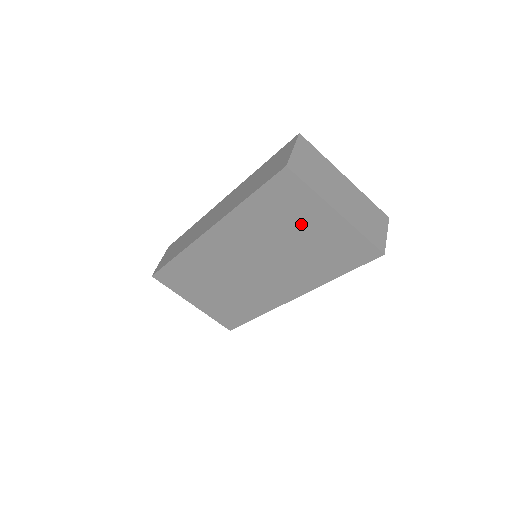
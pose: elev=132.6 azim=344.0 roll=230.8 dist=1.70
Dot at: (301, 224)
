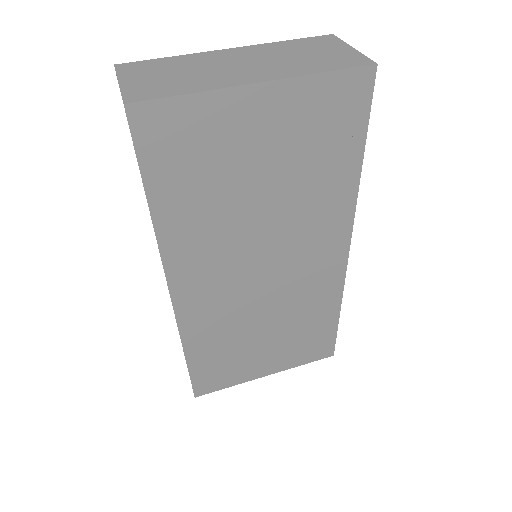
Dot at: (241, 156)
